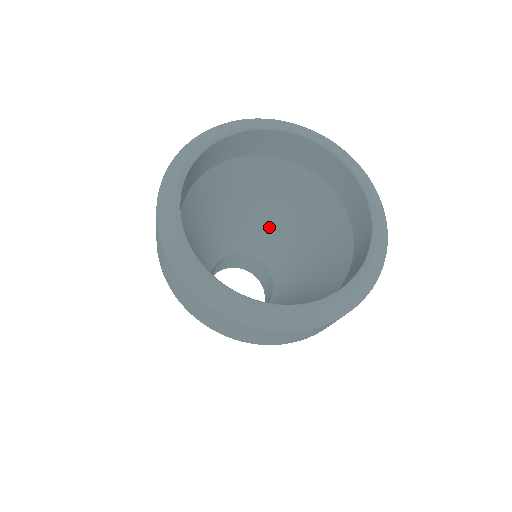
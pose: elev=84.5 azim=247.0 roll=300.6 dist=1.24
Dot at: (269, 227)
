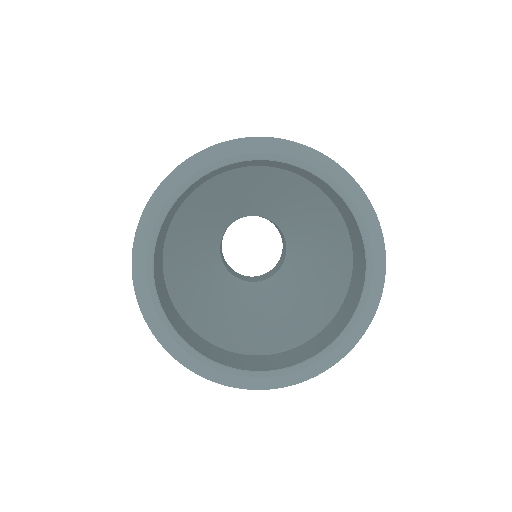
Dot at: (262, 201)
